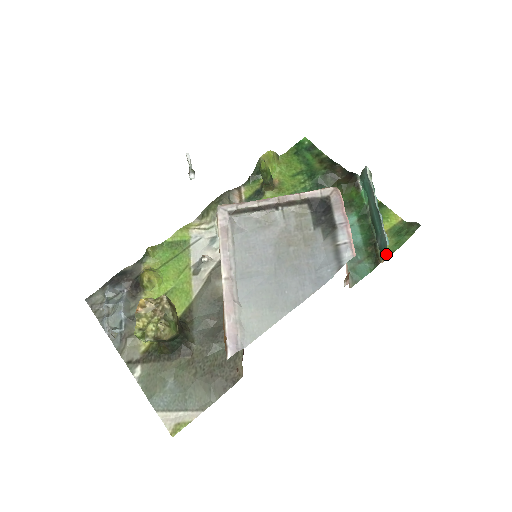
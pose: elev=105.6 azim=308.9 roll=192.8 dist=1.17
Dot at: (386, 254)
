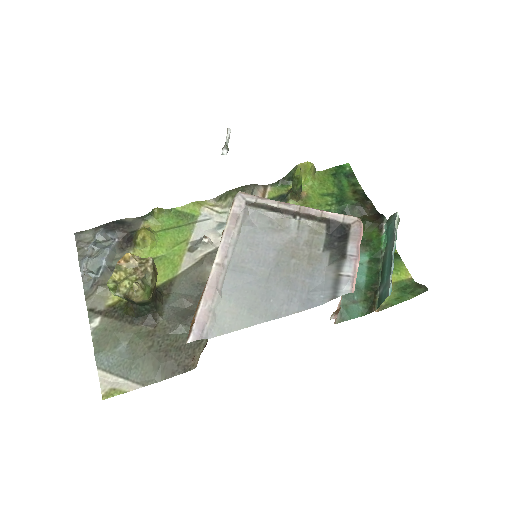
Dot at: (383, 305)
